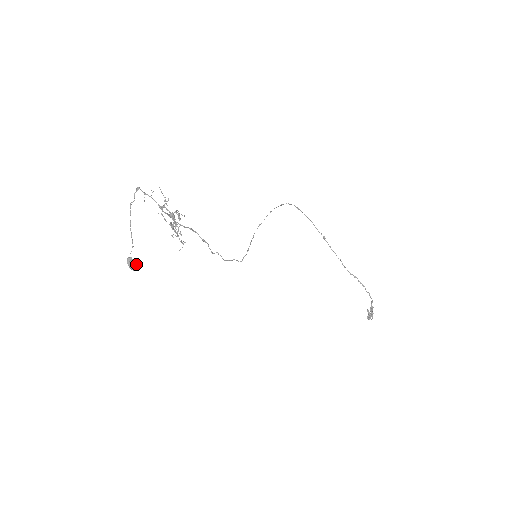
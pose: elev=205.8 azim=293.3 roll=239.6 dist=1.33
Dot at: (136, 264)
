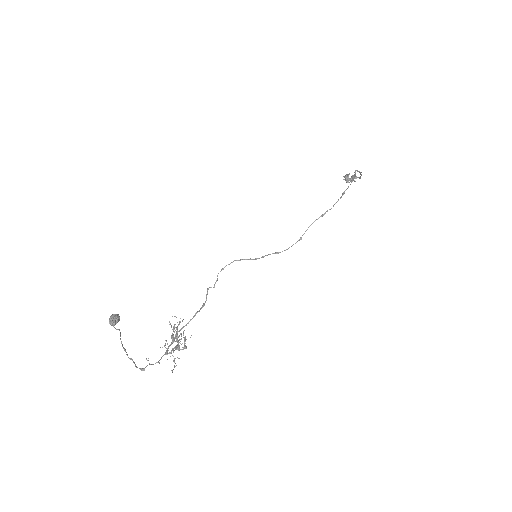
Dot at: (119, 320)
